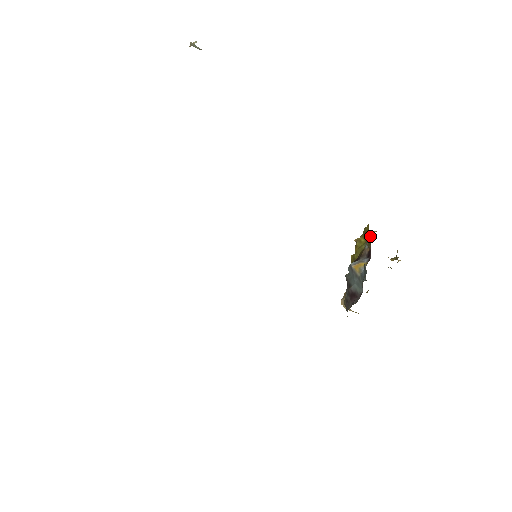
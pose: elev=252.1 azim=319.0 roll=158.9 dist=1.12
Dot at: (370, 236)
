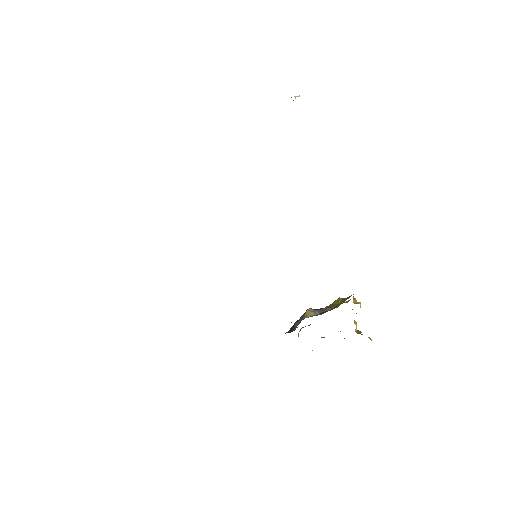
Dot at: (343, 302)
